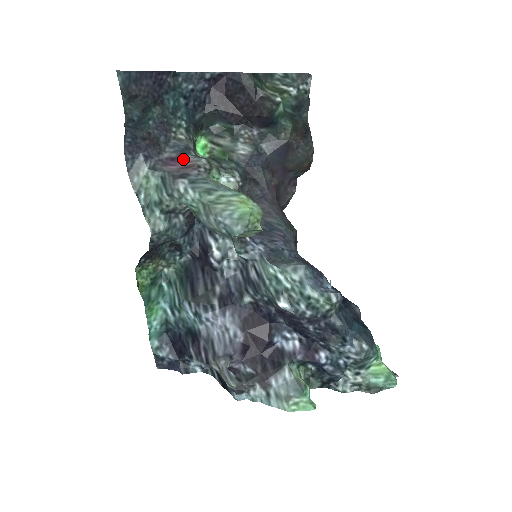
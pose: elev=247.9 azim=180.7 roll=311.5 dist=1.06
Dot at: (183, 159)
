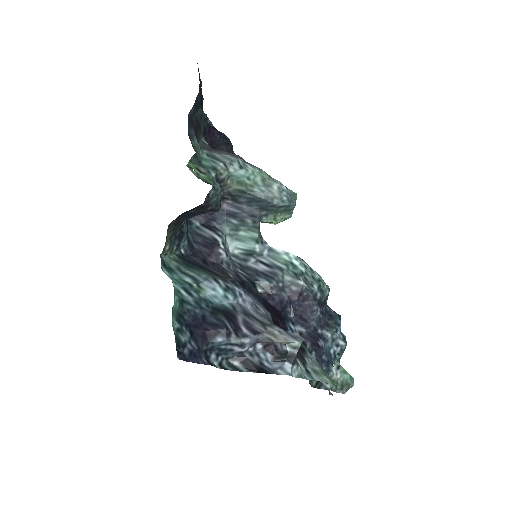
Dot at: (222, 151)
